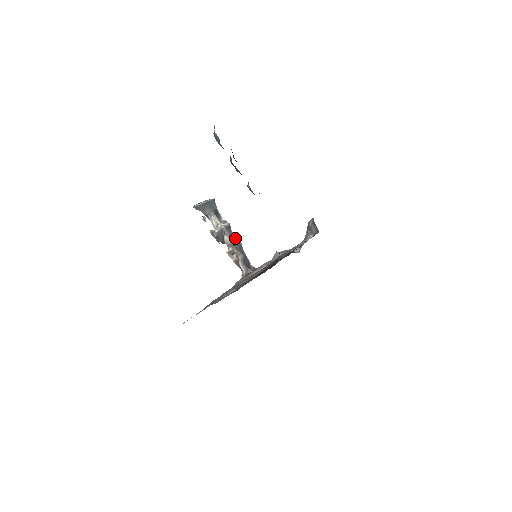
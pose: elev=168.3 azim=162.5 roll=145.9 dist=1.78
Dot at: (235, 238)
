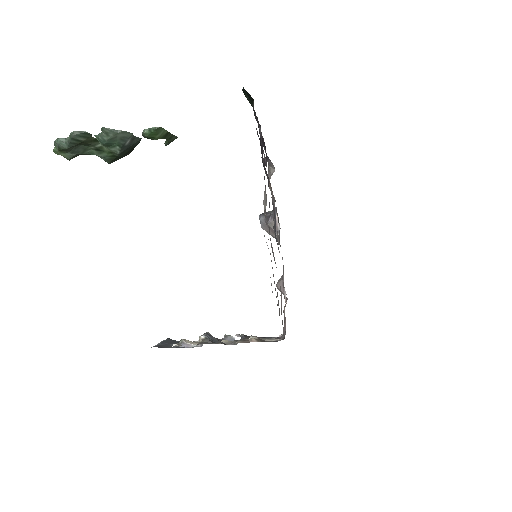
Dot at: (231, 339)
